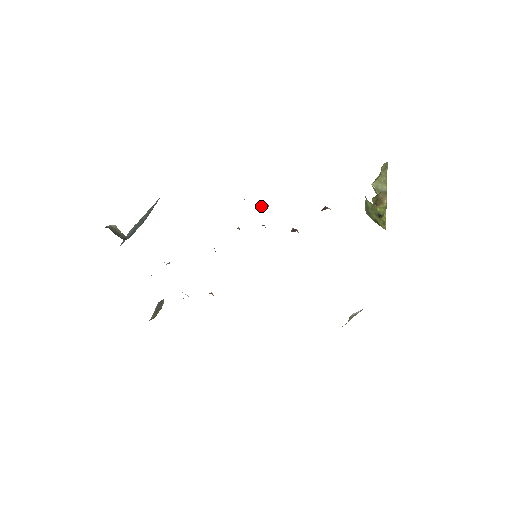
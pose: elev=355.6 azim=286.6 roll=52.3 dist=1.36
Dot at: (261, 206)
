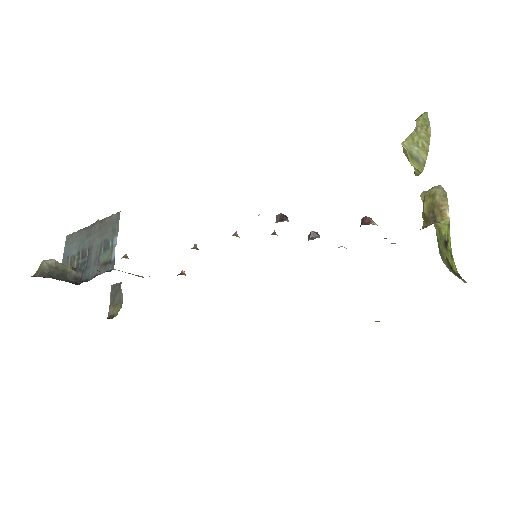
Dot at: (277, 219)
